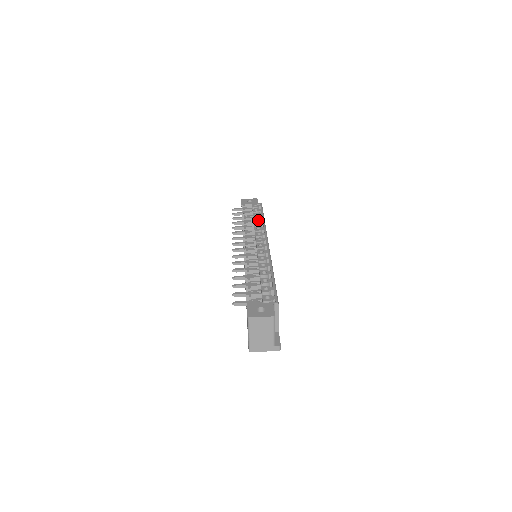
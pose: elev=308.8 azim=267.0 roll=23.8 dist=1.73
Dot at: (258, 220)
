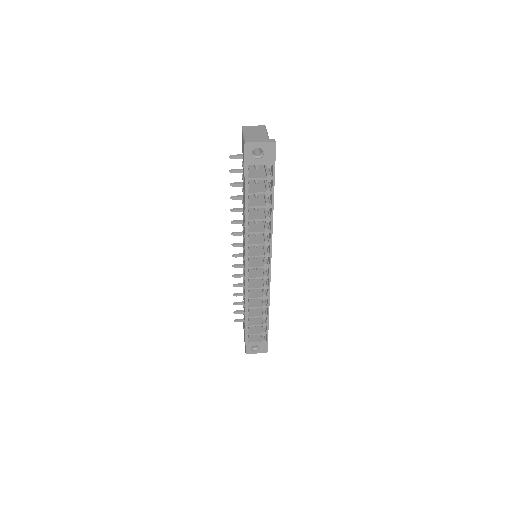
Dot at: occluded
